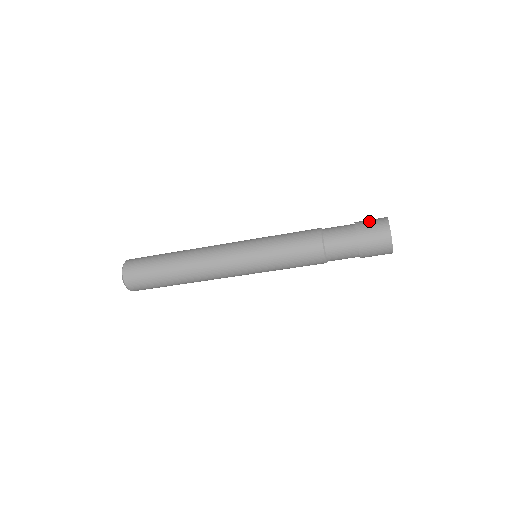
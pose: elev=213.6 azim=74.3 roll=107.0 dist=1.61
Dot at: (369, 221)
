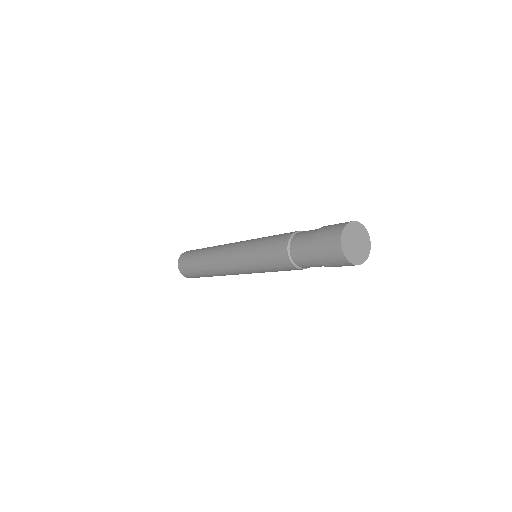
Dot at: (336, 224)
